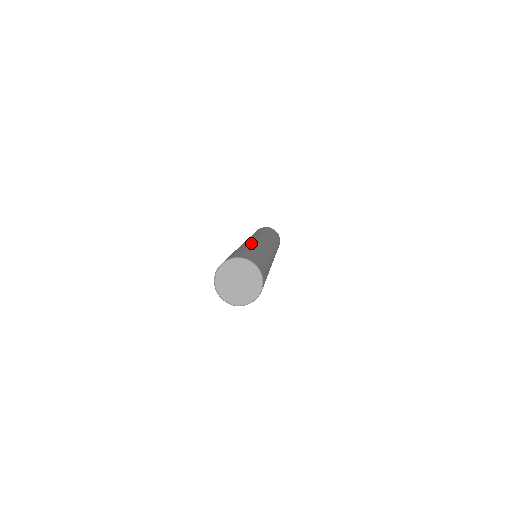
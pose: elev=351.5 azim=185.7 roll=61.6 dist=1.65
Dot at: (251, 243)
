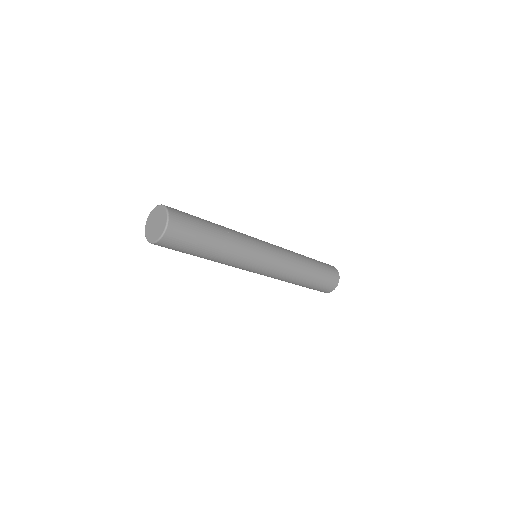
Dot at: (231, 229)
